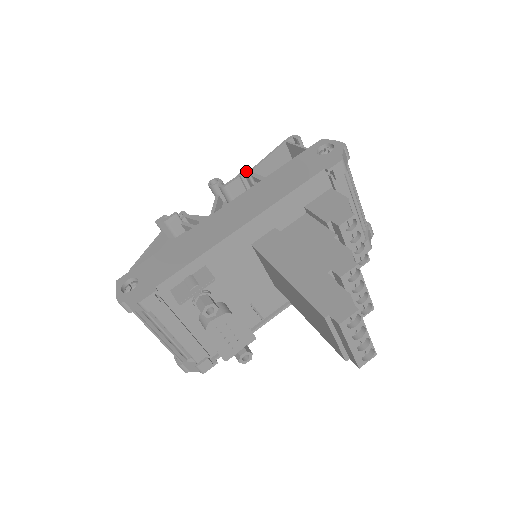
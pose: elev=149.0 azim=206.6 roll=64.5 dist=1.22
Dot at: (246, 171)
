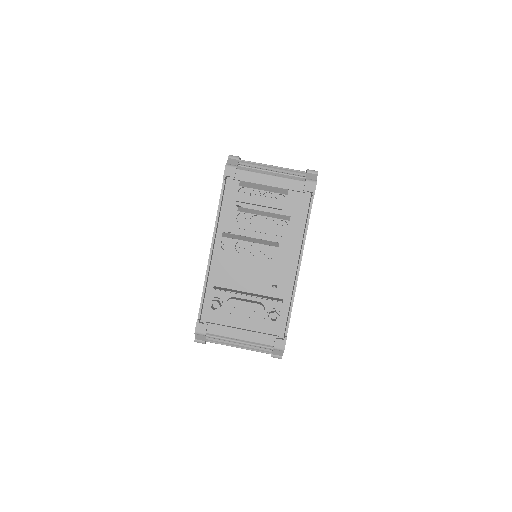
Dot at: occluded
